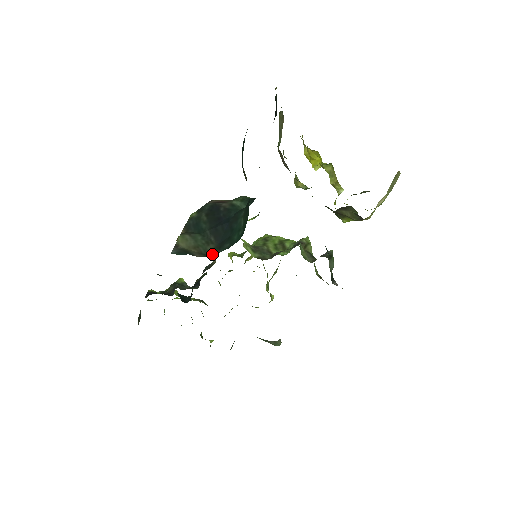
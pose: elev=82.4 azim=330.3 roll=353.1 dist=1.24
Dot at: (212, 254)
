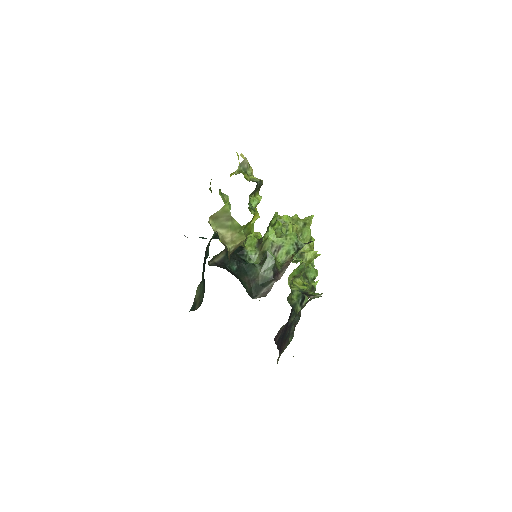
Dot at: occluded
